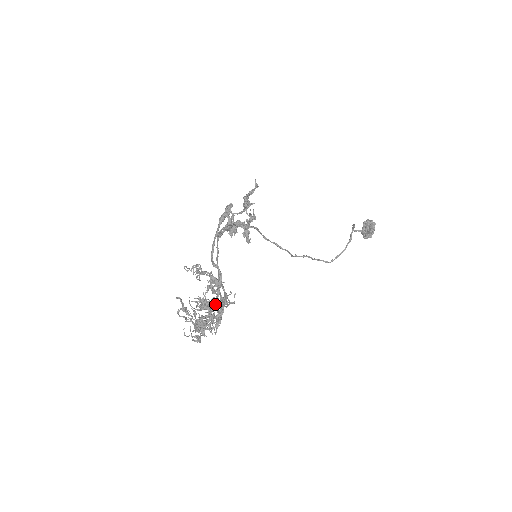
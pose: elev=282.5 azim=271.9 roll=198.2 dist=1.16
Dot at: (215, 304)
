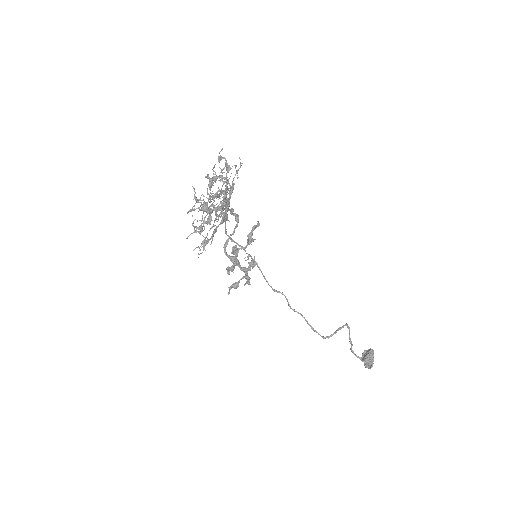
Dot at: (226, 162)
